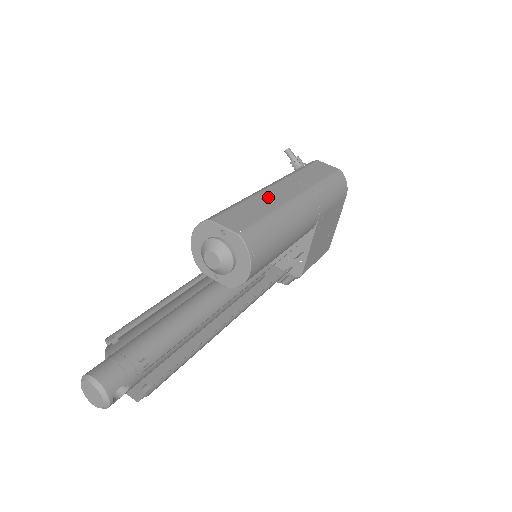
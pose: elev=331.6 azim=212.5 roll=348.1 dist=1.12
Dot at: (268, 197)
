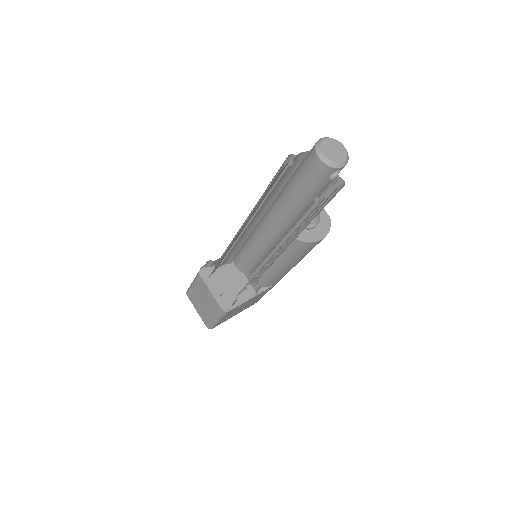
Dot at: occluded
